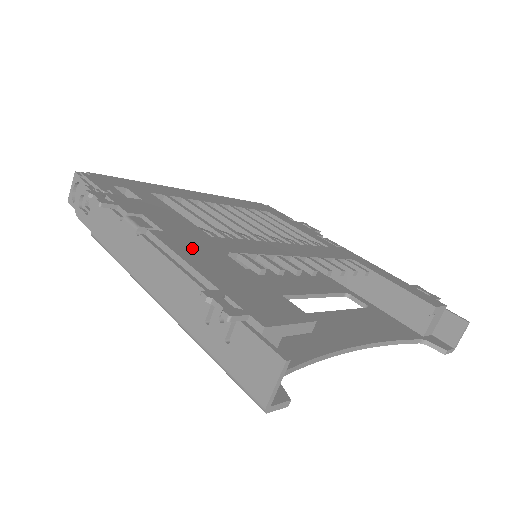
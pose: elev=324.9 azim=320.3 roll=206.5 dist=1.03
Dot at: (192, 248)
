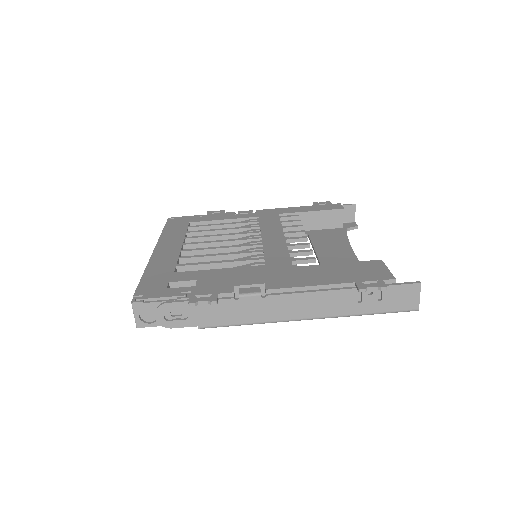
Dot at: (293, 278)
